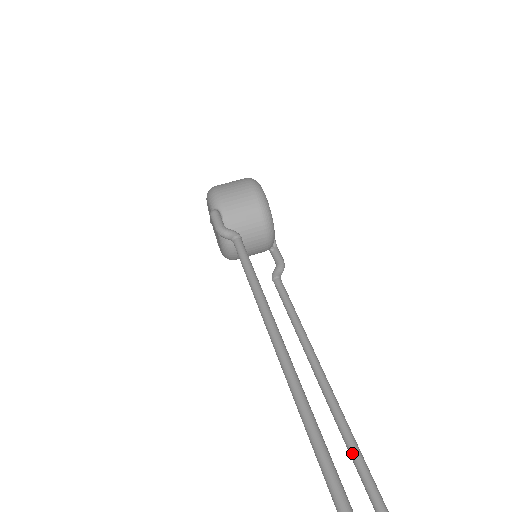
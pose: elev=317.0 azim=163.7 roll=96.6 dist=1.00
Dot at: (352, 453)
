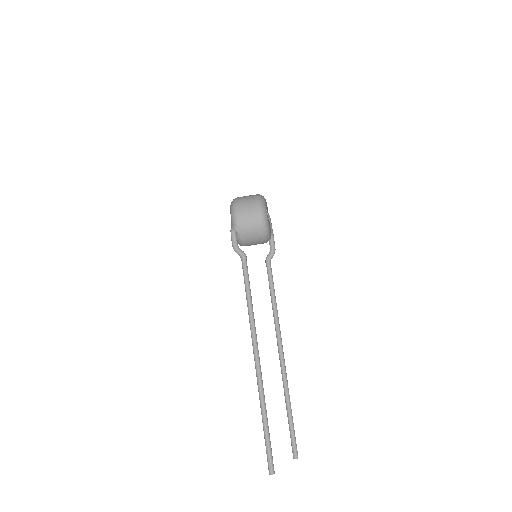
Dot at: (282, 374)
